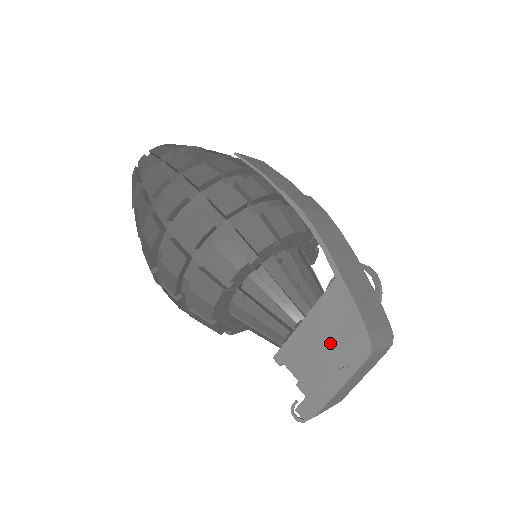
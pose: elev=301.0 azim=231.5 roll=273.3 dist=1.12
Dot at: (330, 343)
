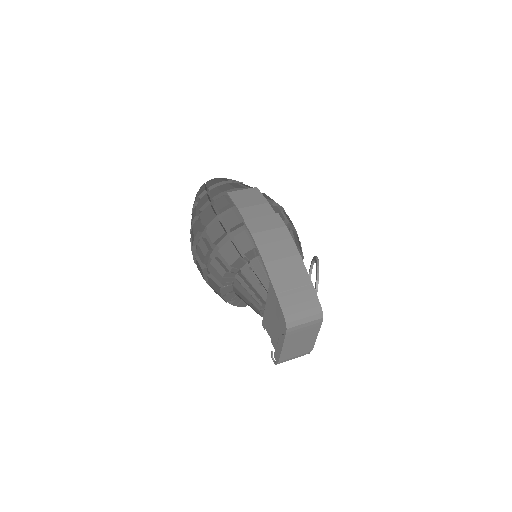
Dot at: (276, 319)
